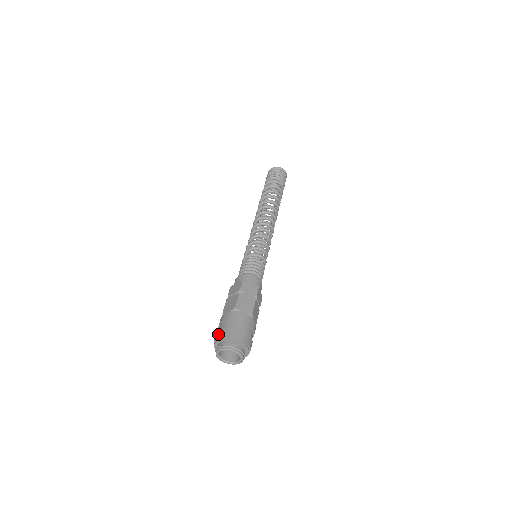
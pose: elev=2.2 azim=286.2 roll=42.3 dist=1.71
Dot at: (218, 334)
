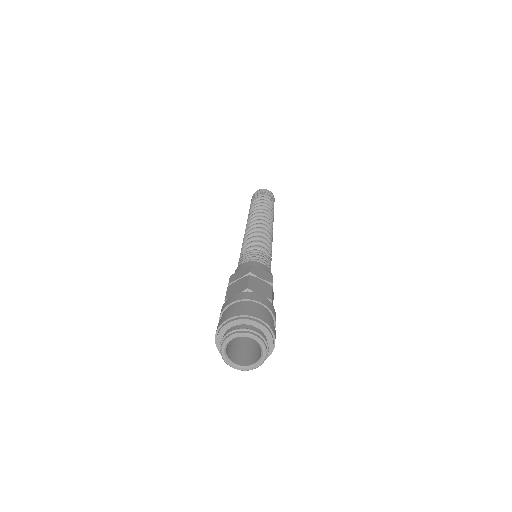
Dot at: (226, 316)
